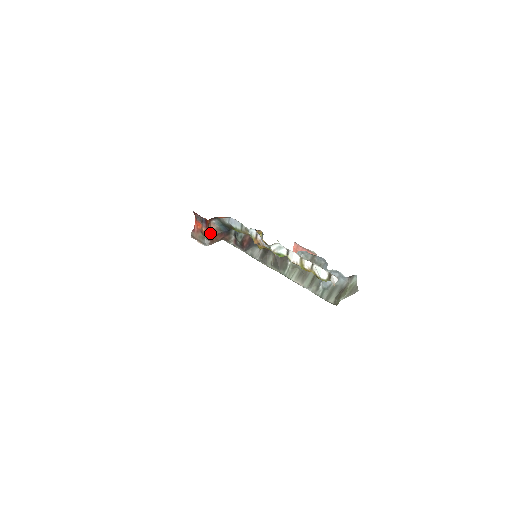
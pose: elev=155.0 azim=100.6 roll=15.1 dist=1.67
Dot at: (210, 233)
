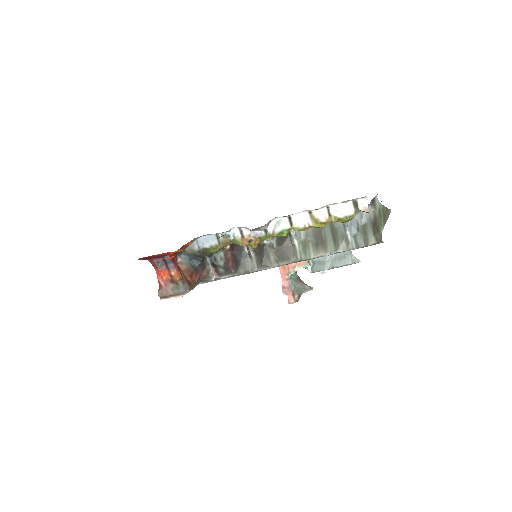
Dot at: (183, 275)
